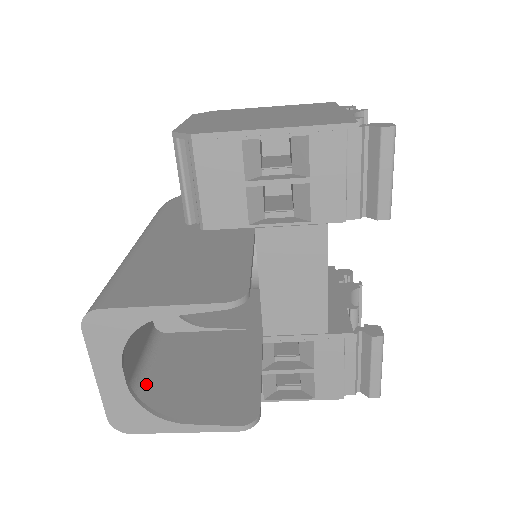
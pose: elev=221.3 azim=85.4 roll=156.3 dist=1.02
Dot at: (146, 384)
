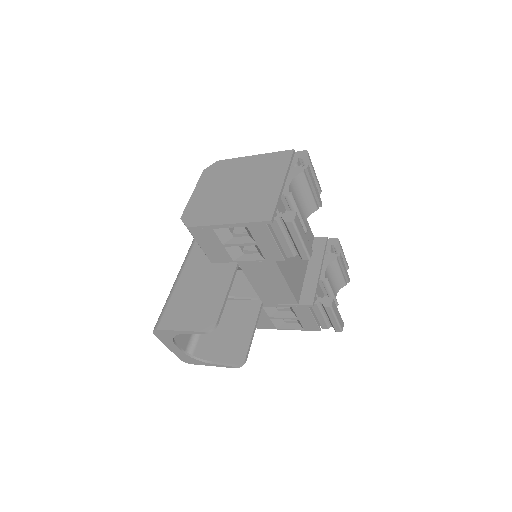
Dot at: (199, 336)
